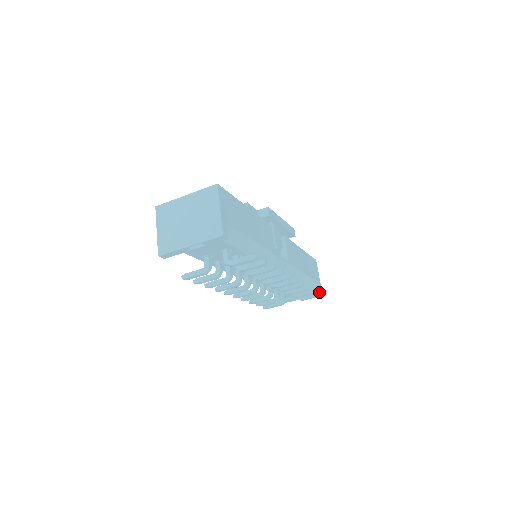
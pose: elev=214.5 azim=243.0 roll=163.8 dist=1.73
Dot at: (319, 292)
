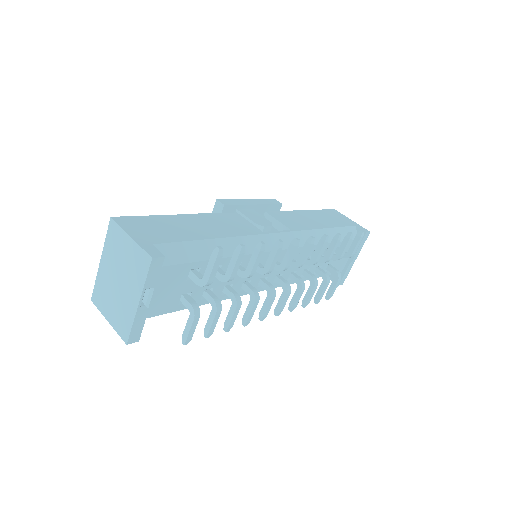
Dot at: (364, 233)
